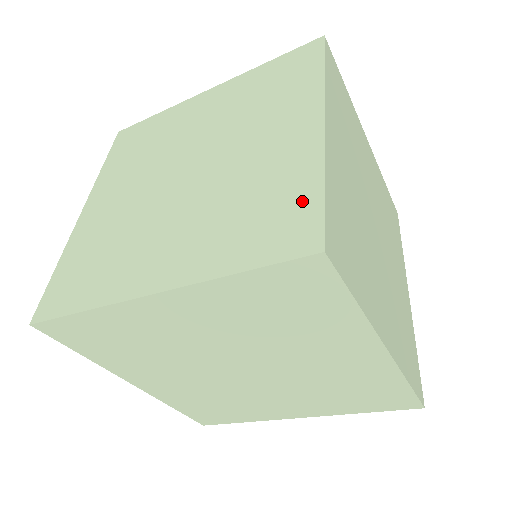
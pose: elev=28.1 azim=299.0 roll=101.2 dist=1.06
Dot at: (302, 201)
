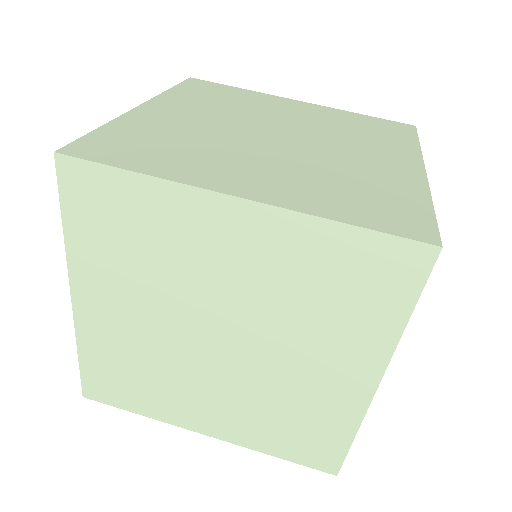
Dot at: occluded
